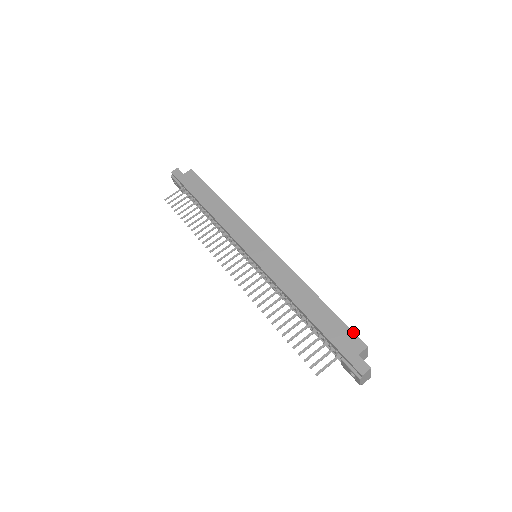
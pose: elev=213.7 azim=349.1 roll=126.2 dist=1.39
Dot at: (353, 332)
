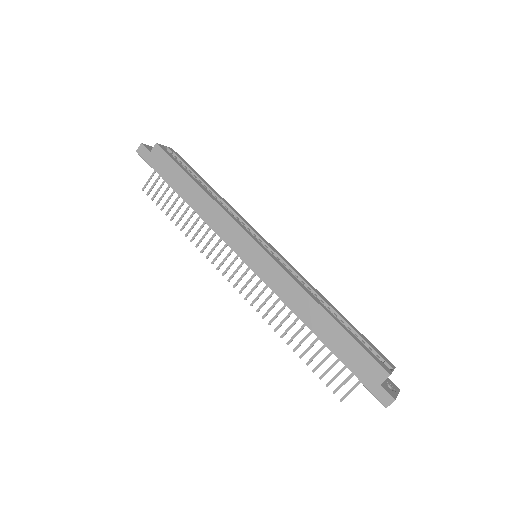
Dot at: (373, 358)
